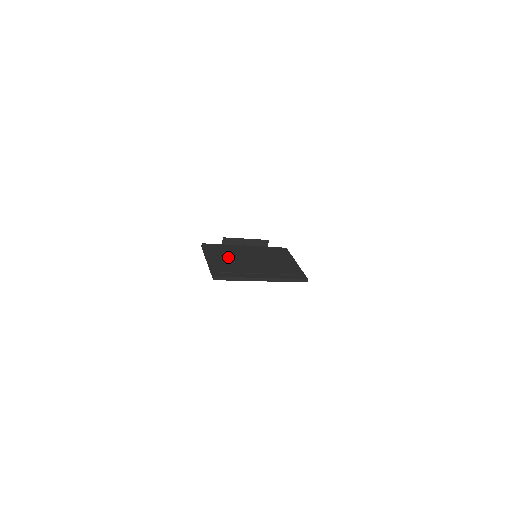
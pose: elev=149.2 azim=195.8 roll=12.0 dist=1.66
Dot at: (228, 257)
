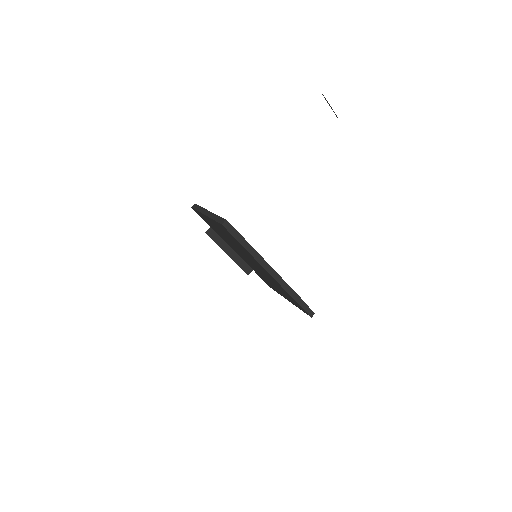
Dot at: occluded
